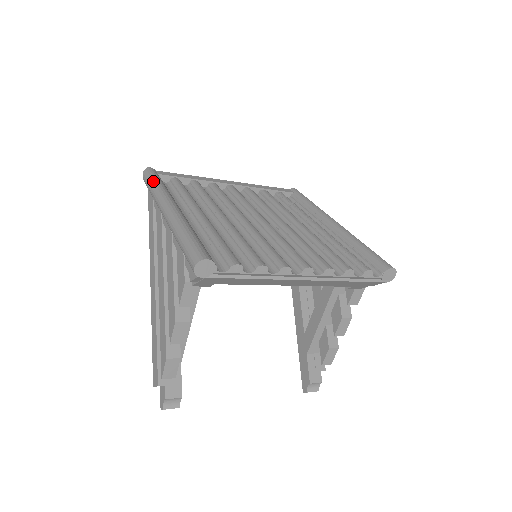
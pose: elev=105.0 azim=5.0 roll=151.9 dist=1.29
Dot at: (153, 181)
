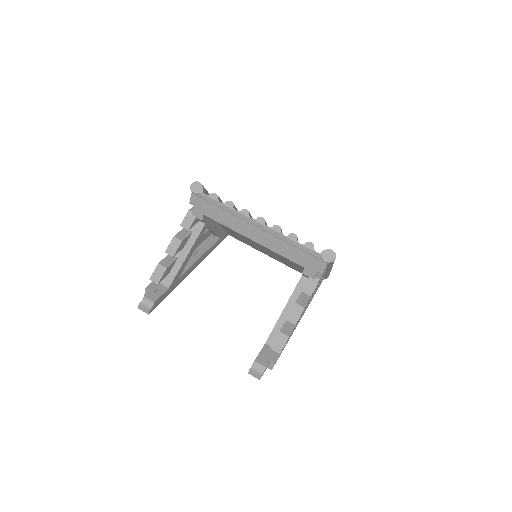
Dot at: occluded
